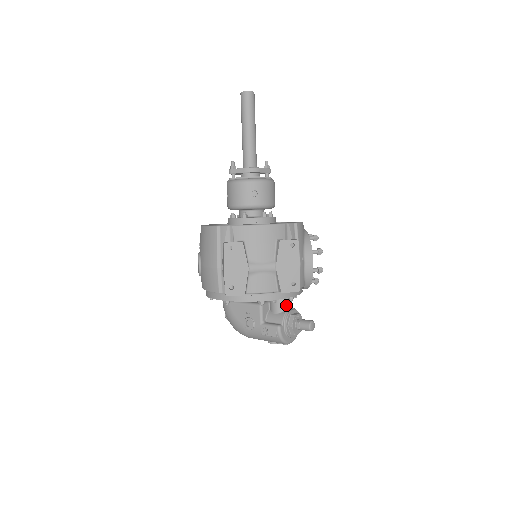
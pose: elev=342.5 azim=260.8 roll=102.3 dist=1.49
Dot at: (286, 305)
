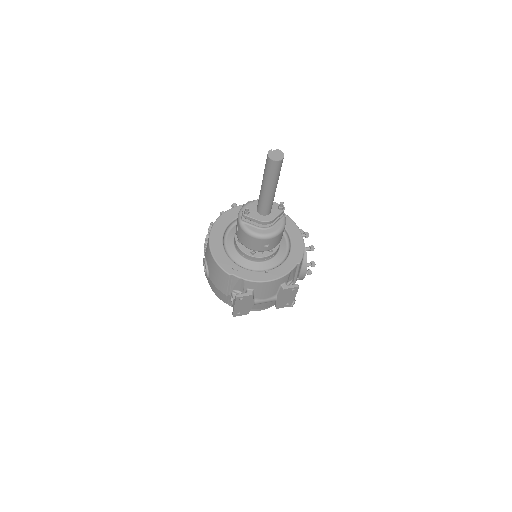
Dot at: occluded
